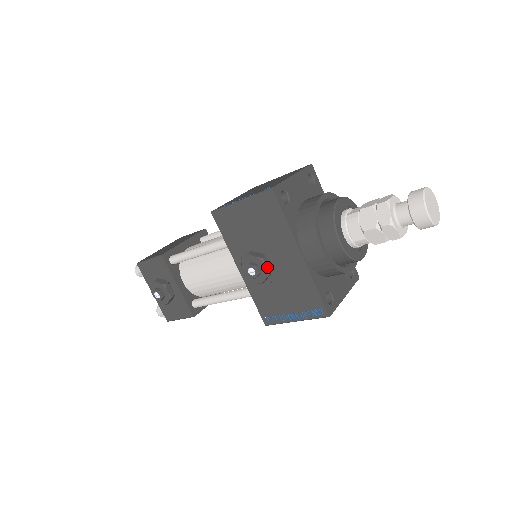
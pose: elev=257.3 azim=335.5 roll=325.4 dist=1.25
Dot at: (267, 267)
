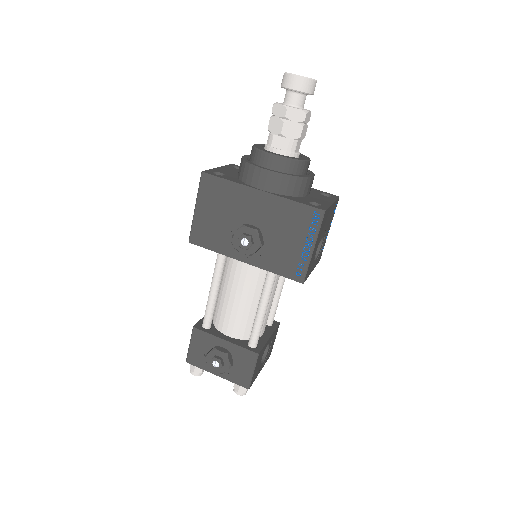
Dot at: (251, 228)
